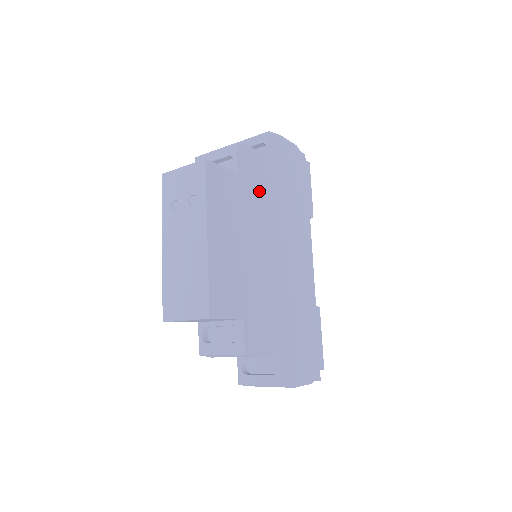
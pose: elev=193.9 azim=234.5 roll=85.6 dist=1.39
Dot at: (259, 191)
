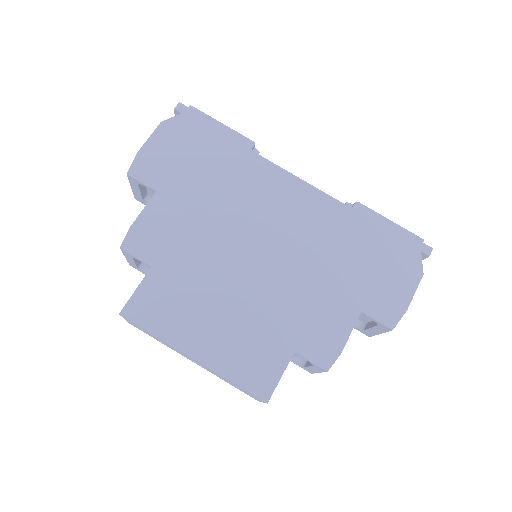
Dot at: (183, 239)
